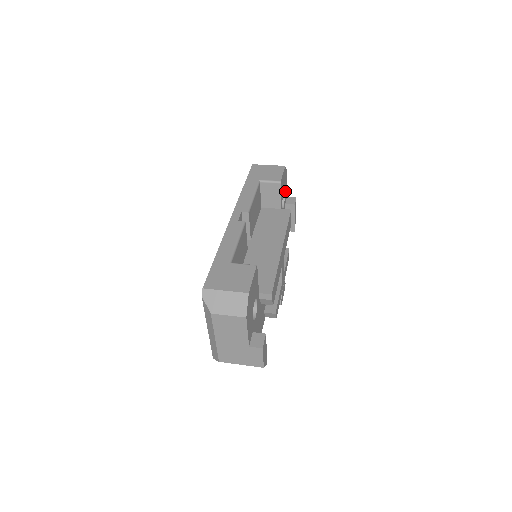
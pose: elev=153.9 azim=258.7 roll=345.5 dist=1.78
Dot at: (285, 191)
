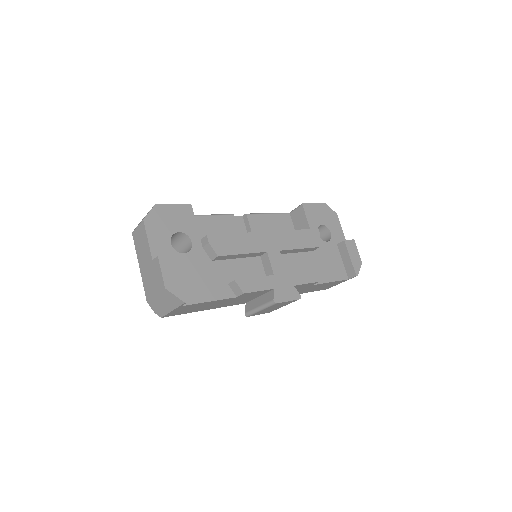
Dot at: (334, 231)
